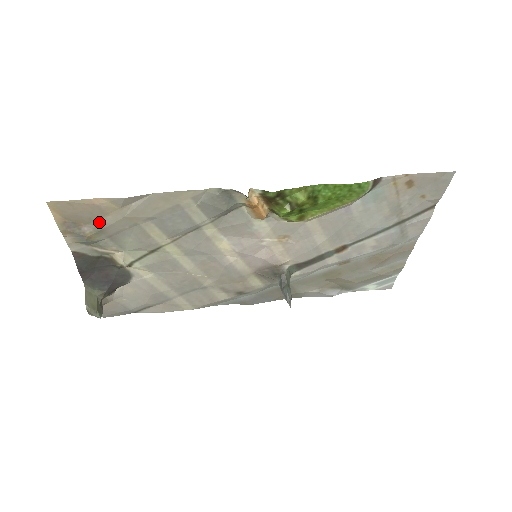
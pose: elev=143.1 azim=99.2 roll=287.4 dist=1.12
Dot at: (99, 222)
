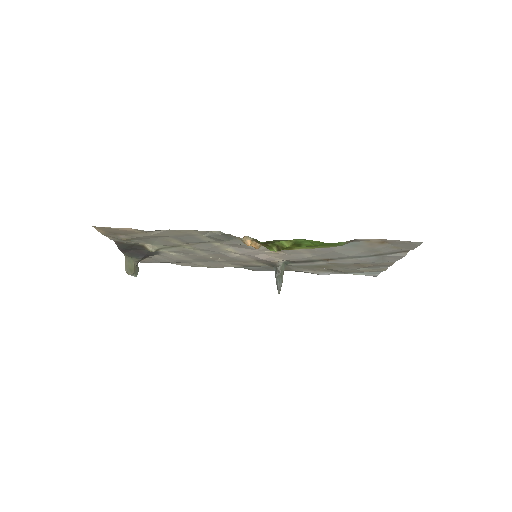
Dot at: (131, 235)
